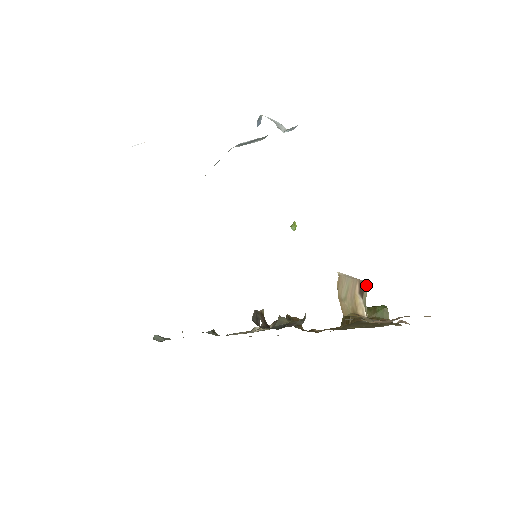
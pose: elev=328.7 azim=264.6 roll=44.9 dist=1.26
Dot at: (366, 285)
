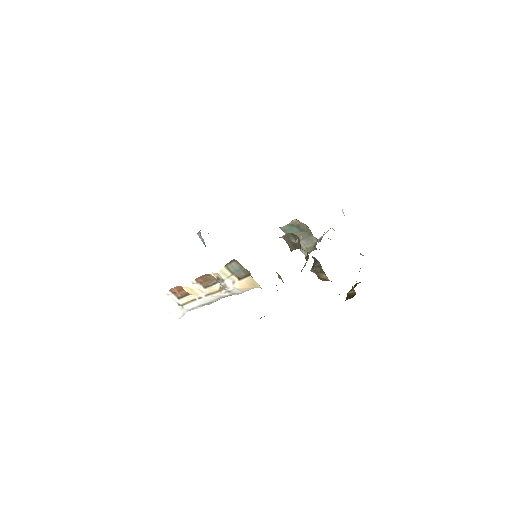
Dot at: occluded
